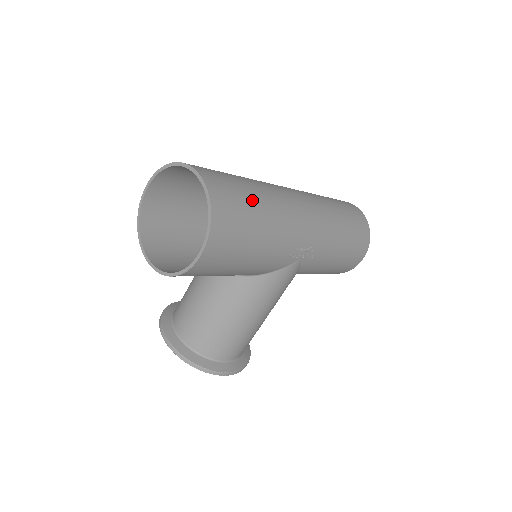
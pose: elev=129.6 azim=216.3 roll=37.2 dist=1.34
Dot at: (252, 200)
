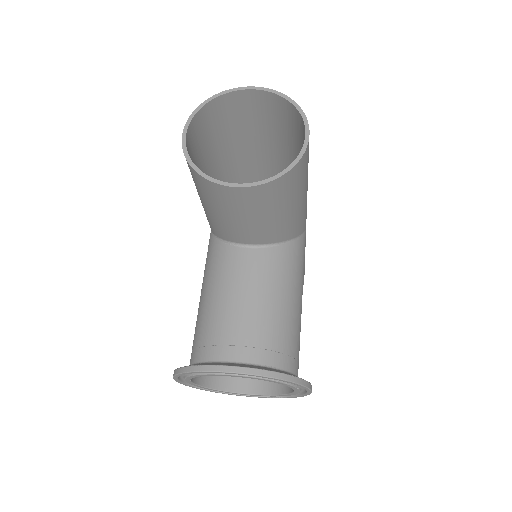
Dot at: (281, 137)
